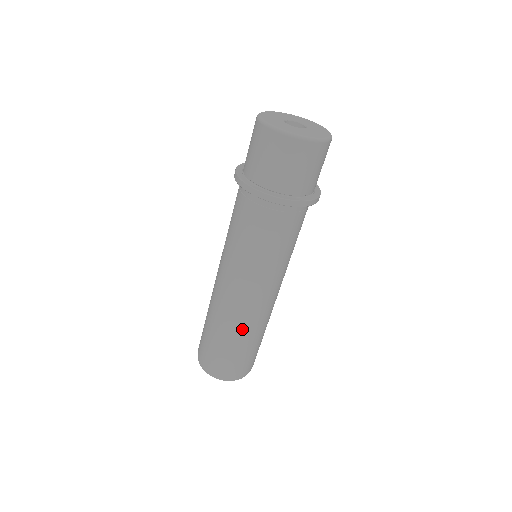
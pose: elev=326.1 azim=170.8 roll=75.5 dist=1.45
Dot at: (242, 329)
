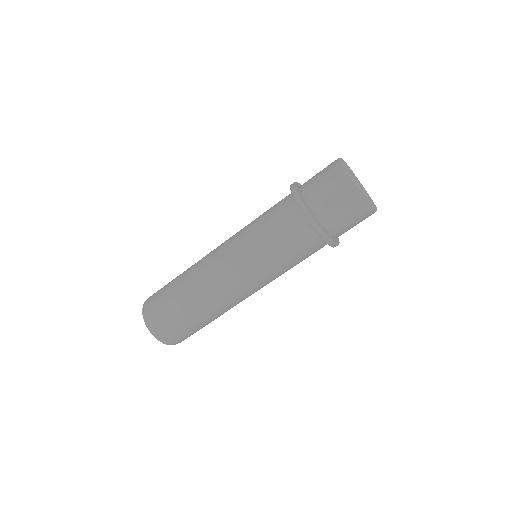
Dot at: (194, 285)
